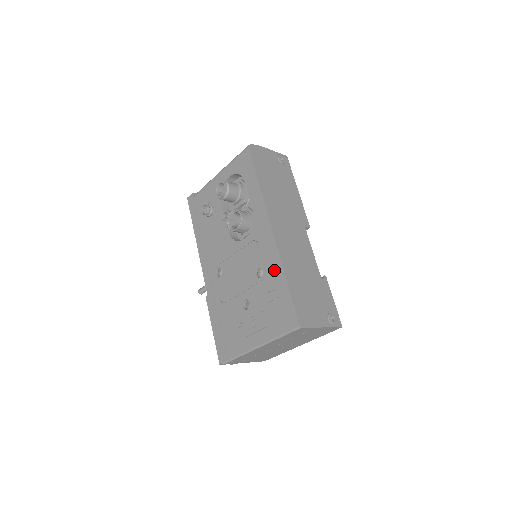
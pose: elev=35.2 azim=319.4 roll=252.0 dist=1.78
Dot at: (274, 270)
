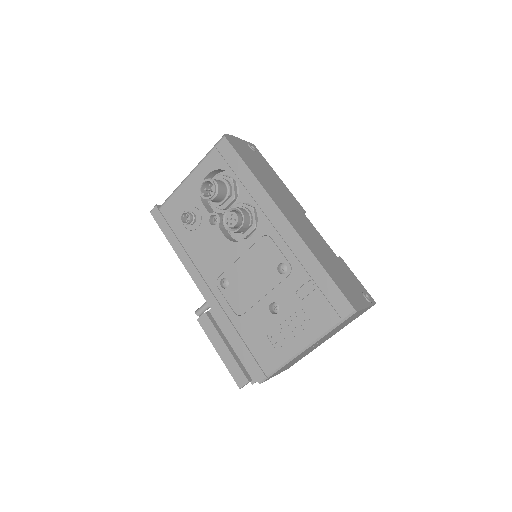
Dot at: (302, 260)
